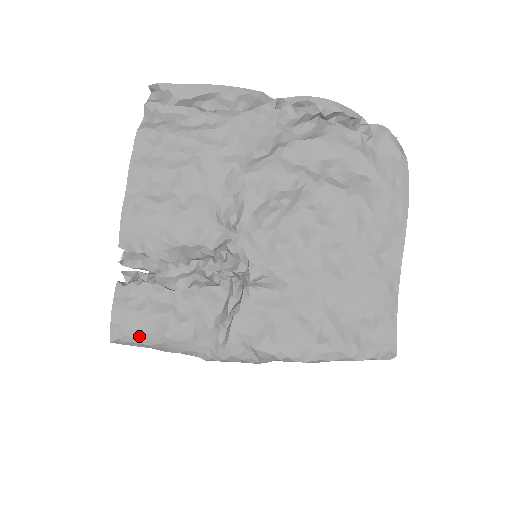
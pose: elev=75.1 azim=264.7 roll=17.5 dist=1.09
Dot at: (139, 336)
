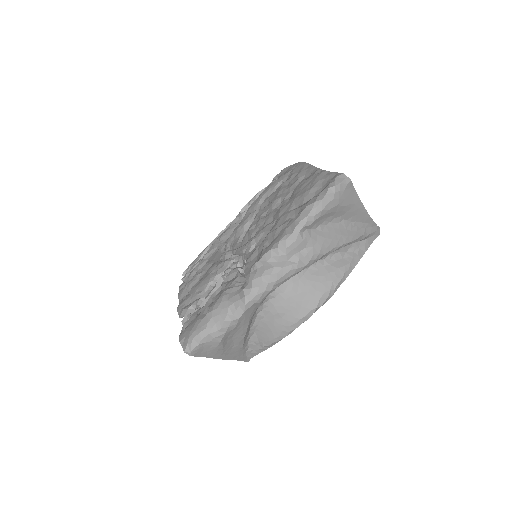
Dot at: (196, 329)
